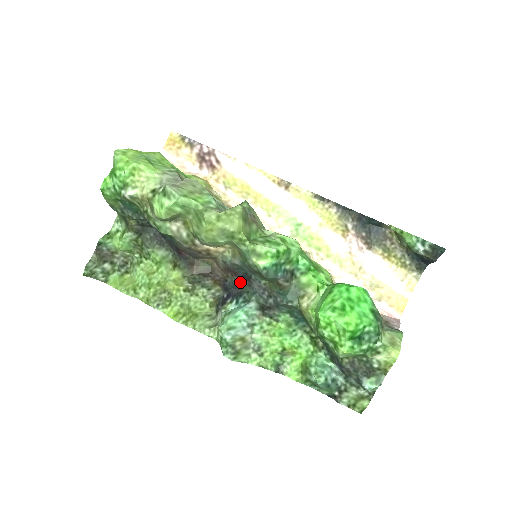
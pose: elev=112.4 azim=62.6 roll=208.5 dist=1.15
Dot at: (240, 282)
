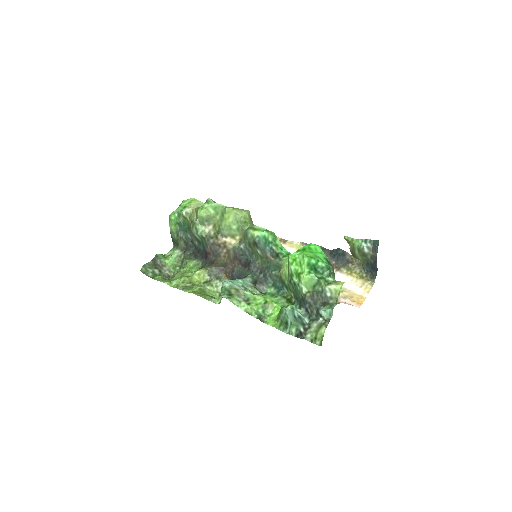
Dot at: (243, 270)
